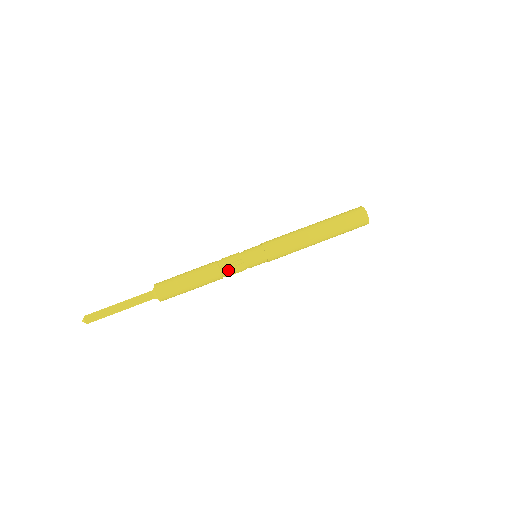
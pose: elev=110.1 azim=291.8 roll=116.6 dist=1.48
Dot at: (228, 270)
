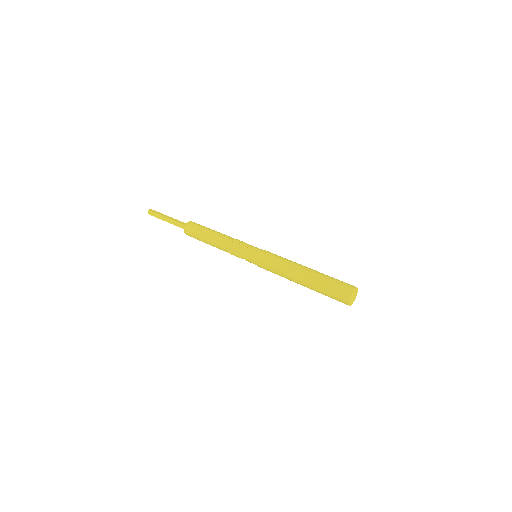
Dot at: (230, 245)
